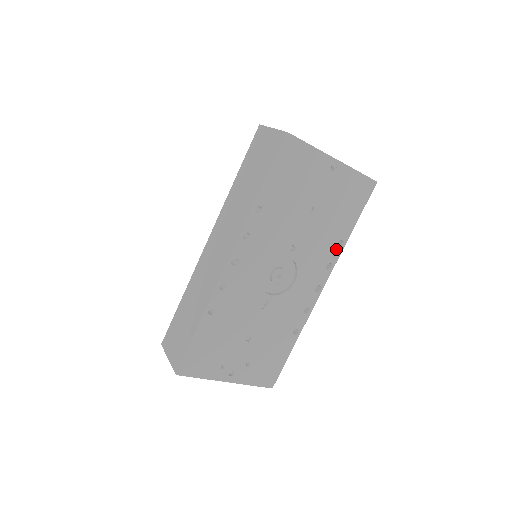
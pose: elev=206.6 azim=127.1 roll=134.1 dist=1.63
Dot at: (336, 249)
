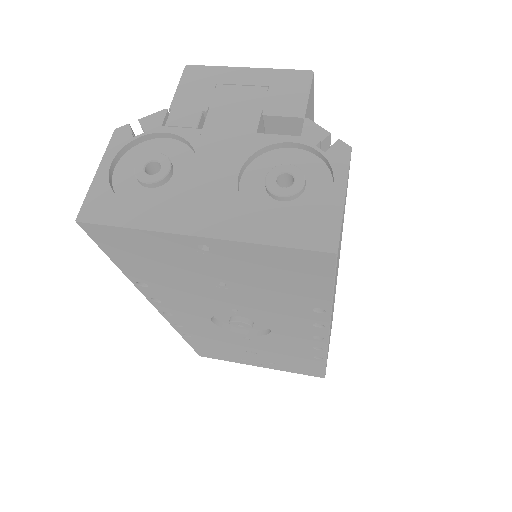
Dot at: (315, 314)
